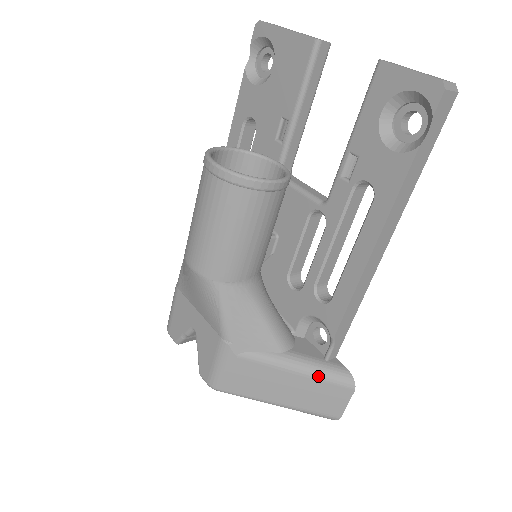
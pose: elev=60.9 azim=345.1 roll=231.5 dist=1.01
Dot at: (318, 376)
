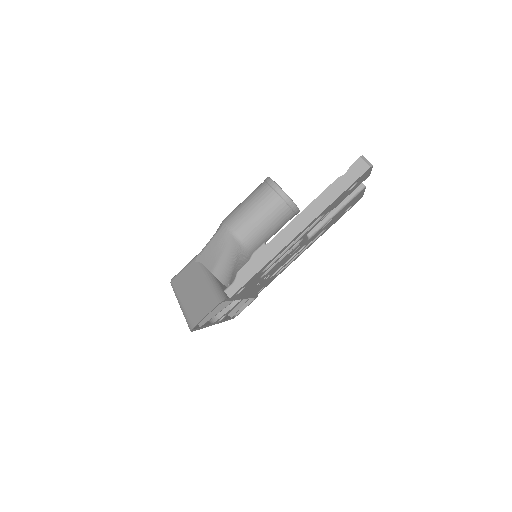
Dot at: (211, 289)
